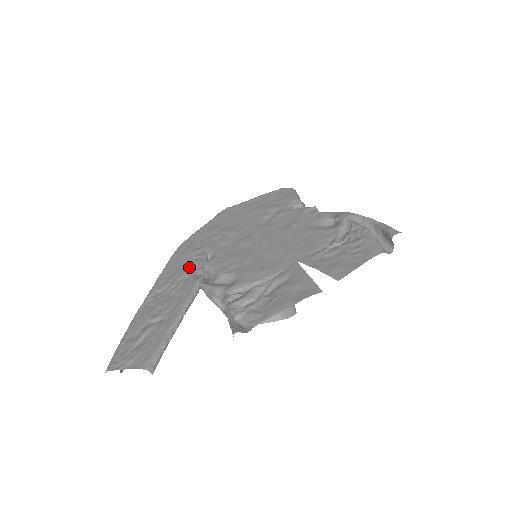
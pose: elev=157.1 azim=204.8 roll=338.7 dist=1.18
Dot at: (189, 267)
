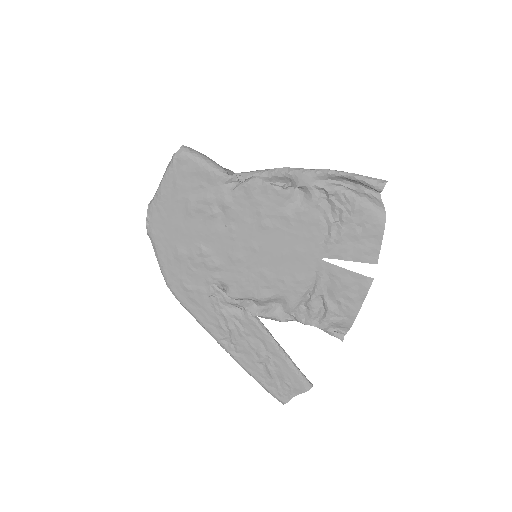
Dot at: (220, 308)
